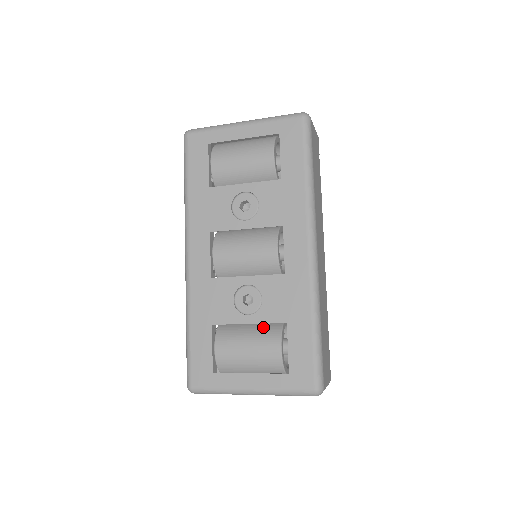
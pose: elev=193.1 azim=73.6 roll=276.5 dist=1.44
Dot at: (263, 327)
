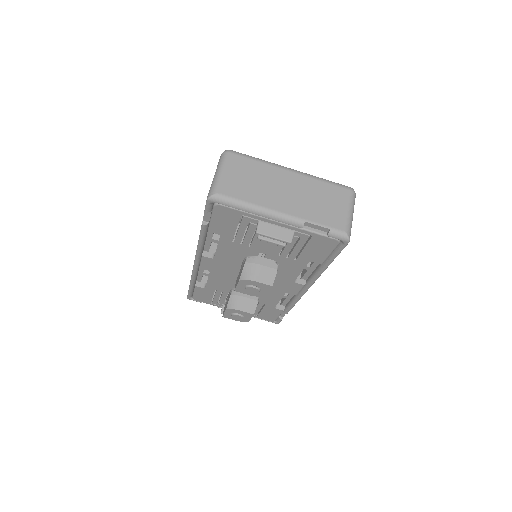
Dot at: occluded
